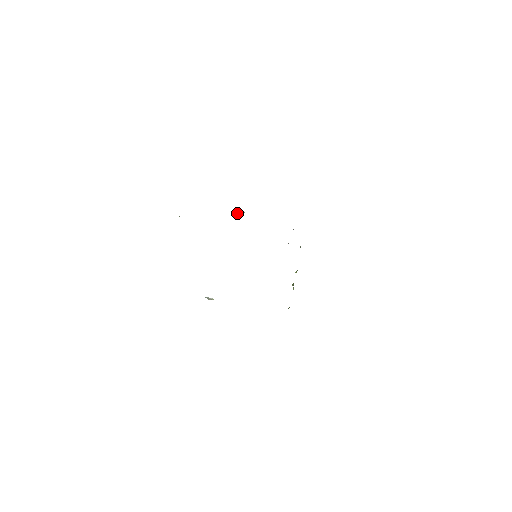
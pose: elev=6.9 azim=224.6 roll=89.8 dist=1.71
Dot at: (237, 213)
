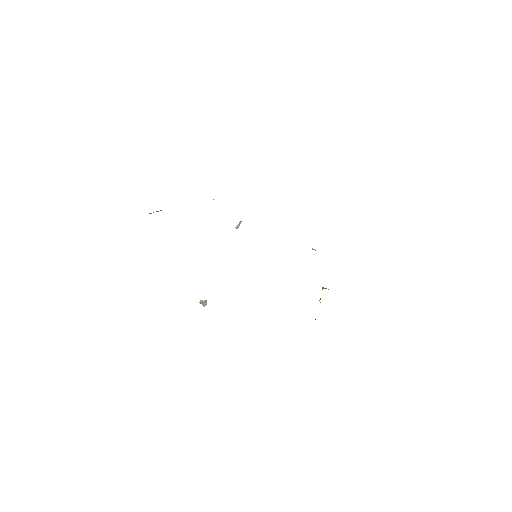
Dot at: (235, 227)
